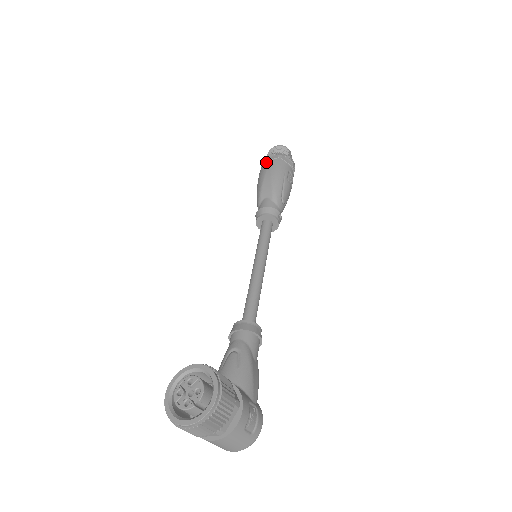
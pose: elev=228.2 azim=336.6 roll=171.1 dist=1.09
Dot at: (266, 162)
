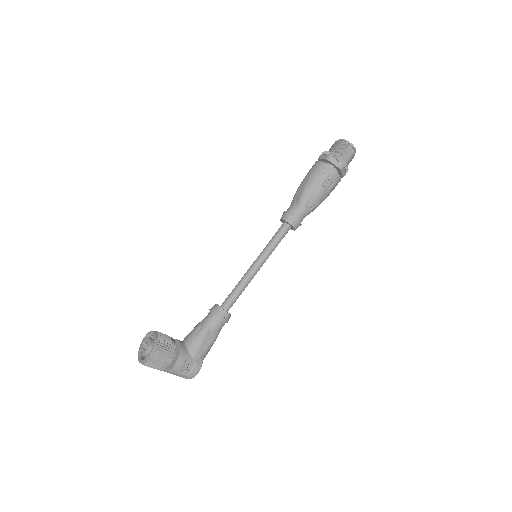
Dot at: (319, 159)
